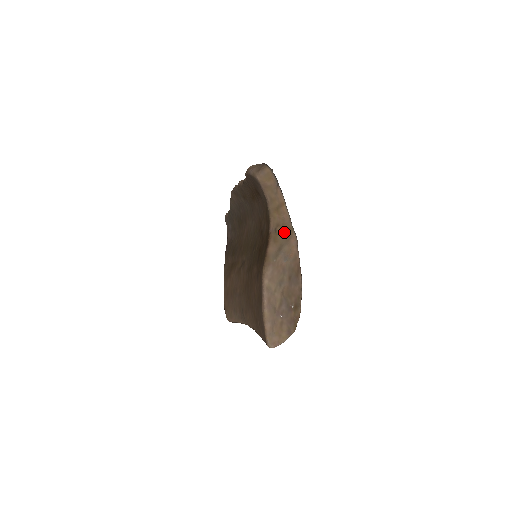
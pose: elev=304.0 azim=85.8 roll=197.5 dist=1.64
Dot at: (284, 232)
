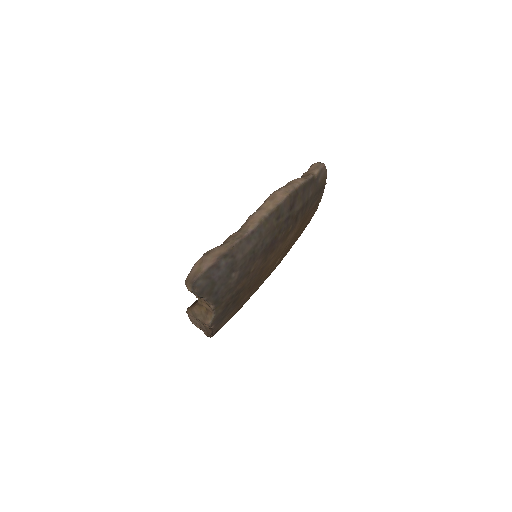
Dot at: (207, 312)
